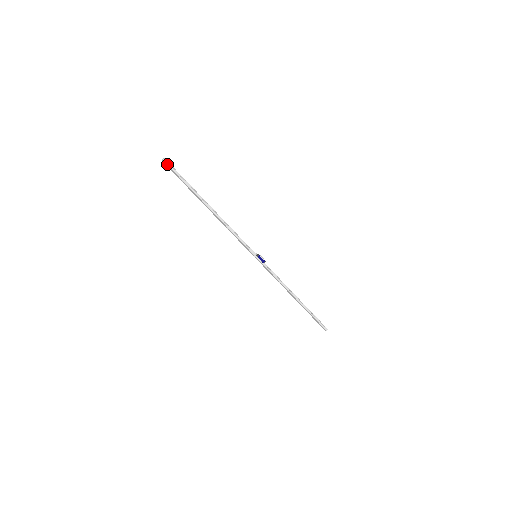
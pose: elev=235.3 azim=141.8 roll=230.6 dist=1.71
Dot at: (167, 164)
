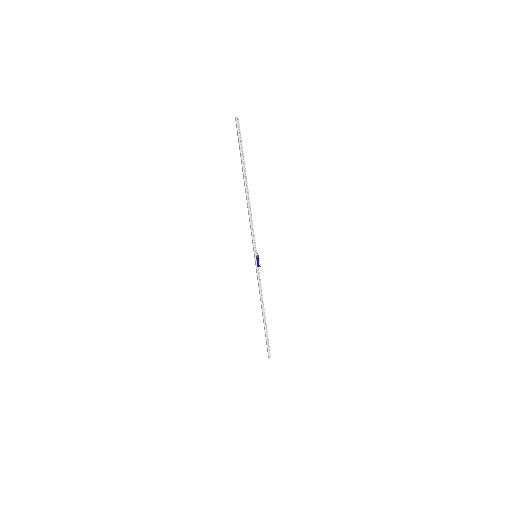
Dot at: (237, 124)
